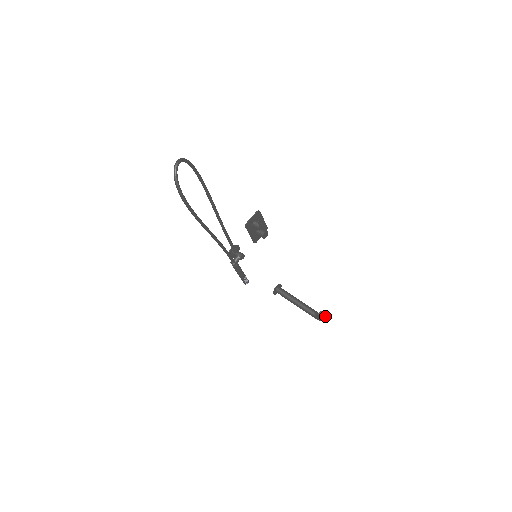
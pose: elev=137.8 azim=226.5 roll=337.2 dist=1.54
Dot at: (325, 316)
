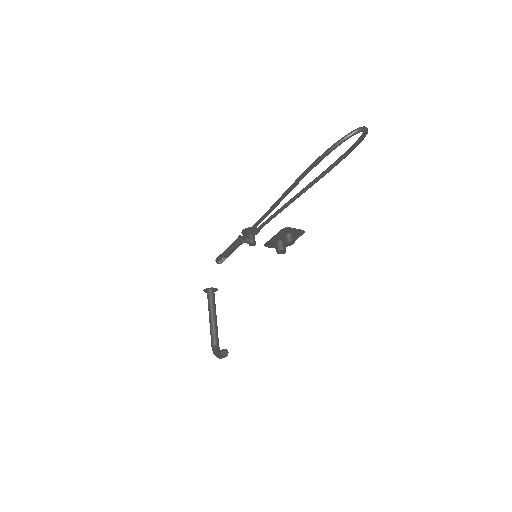
Dot at: occluded
